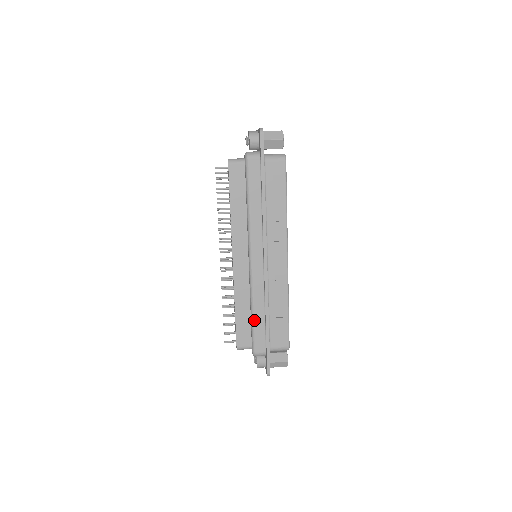
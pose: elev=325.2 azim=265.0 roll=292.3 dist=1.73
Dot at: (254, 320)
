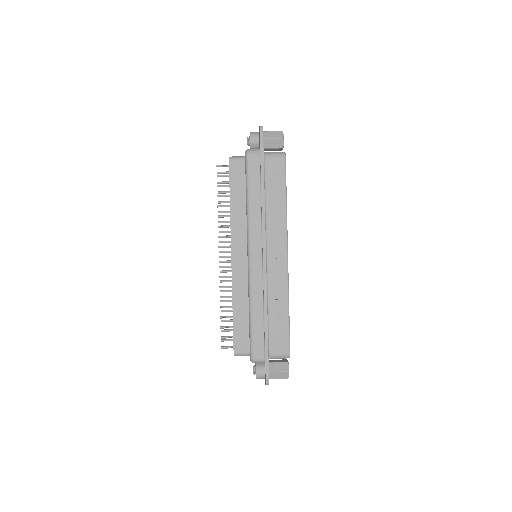
Dot at: (252, 321)
